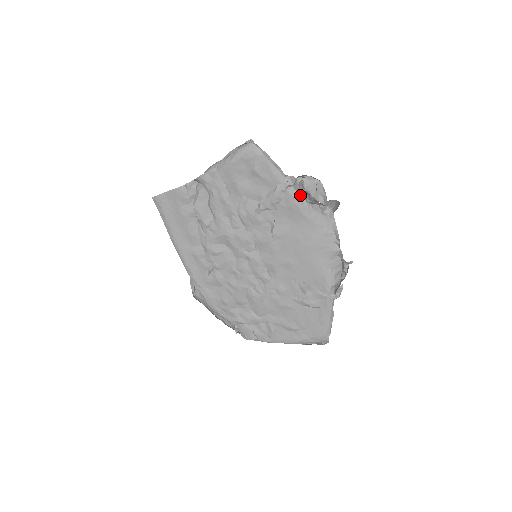
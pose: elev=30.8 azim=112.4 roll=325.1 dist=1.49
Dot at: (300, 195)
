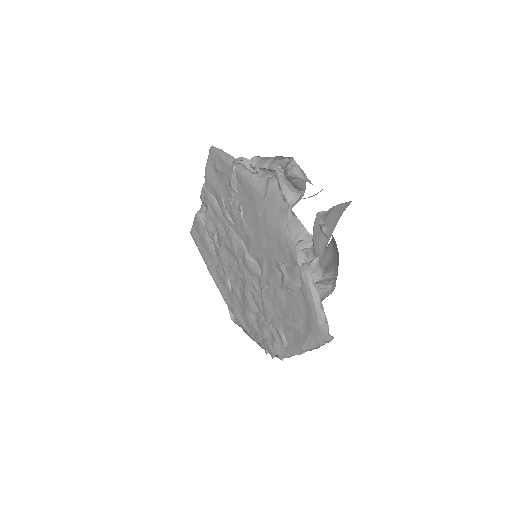
Dot at: (246, 170)
